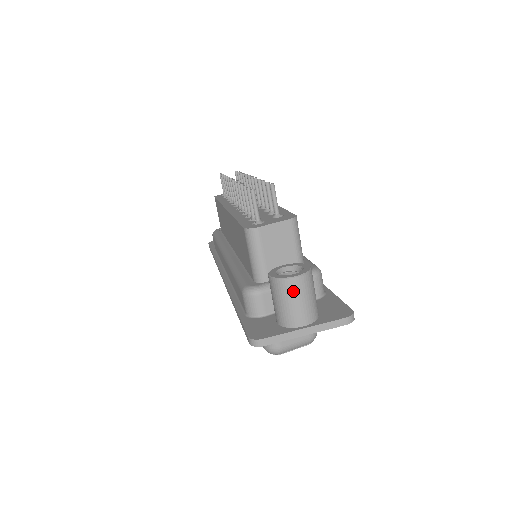
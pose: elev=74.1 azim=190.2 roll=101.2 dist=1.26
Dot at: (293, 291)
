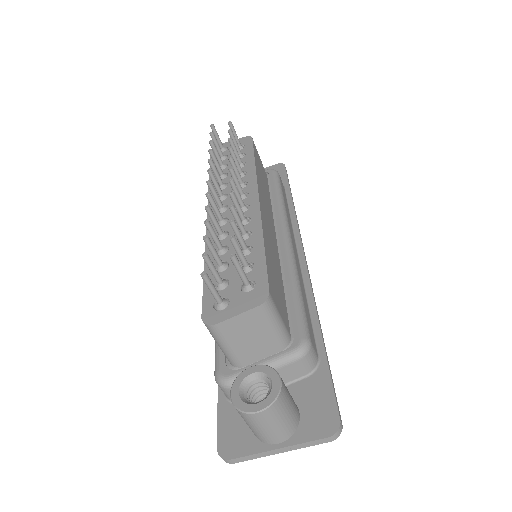
Dot at: (257, 422)
